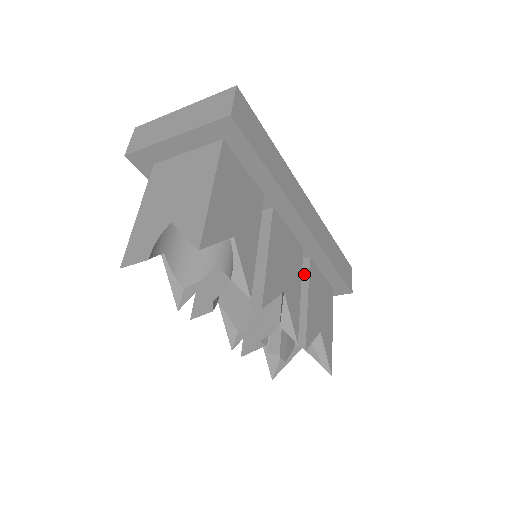
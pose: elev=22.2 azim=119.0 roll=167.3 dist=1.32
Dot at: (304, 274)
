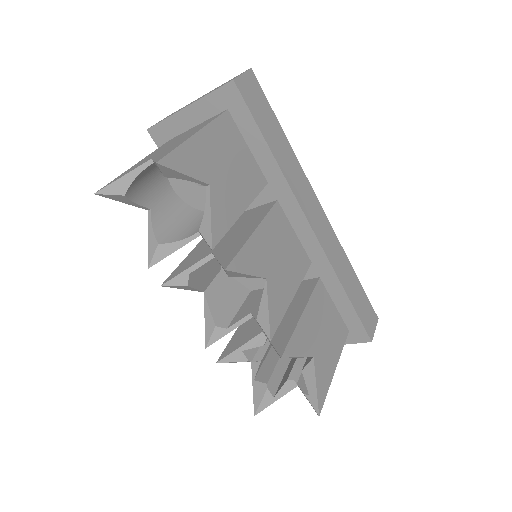
Dot at: (308, 291)
